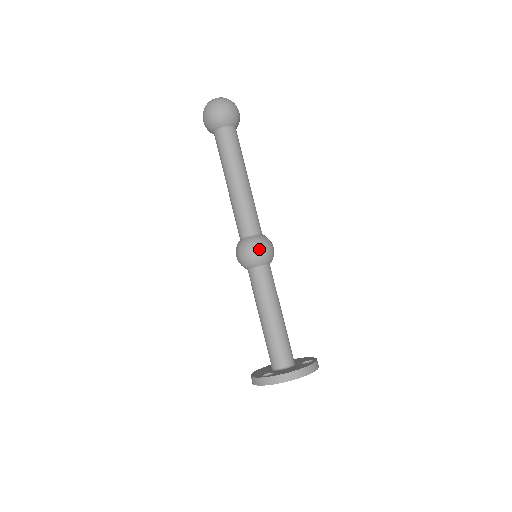
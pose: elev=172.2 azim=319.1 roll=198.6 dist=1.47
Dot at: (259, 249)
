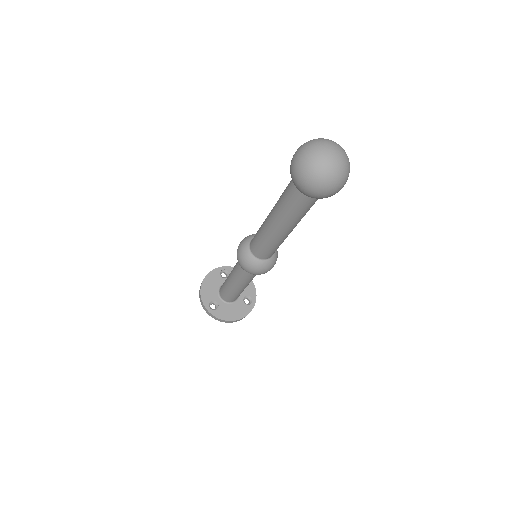
Dot at: (260, 273)
